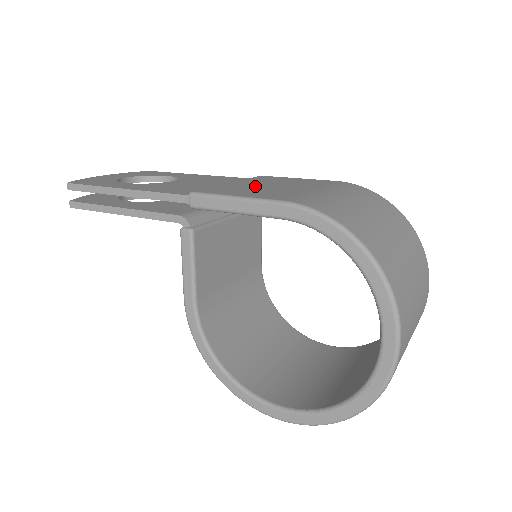
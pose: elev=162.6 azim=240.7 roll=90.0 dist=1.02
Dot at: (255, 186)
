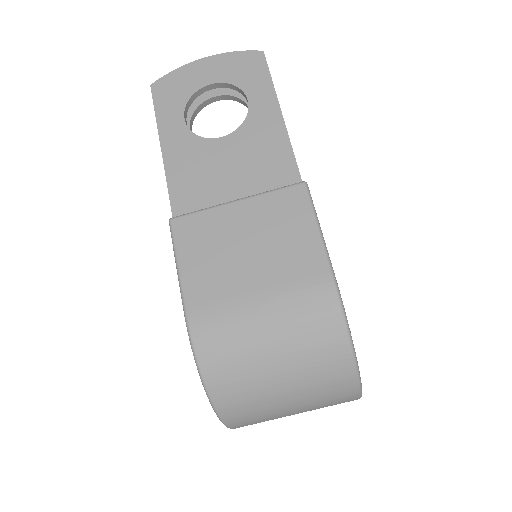
Dot at: (233, 237)
